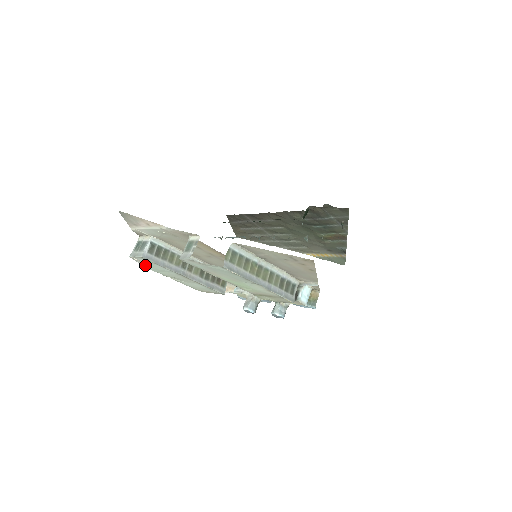
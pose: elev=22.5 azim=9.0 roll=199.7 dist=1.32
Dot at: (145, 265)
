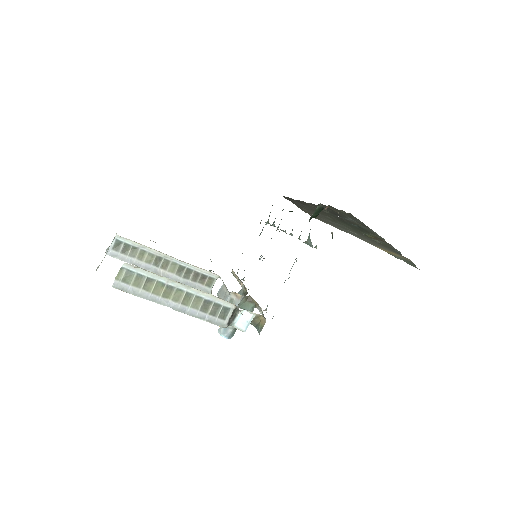
Dot at: occluded
